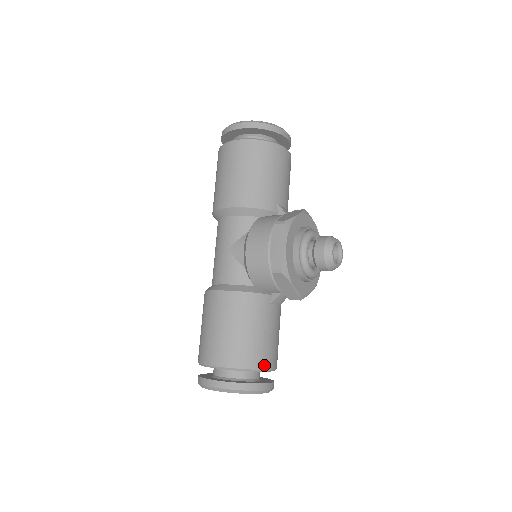
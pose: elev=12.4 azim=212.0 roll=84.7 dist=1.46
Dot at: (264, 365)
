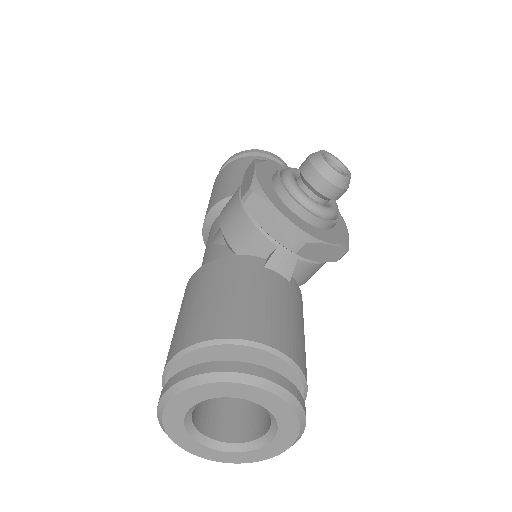
Dot at: (257, 336)
